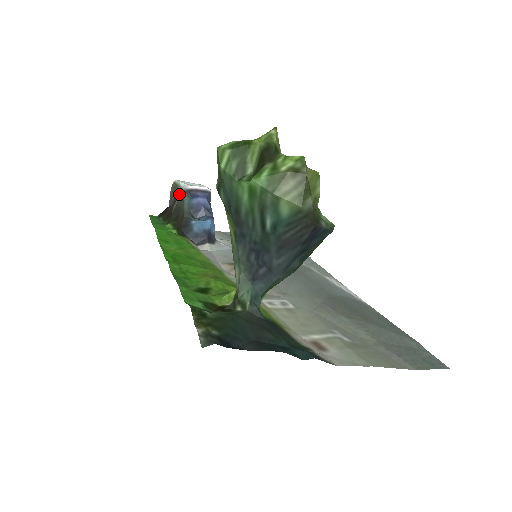
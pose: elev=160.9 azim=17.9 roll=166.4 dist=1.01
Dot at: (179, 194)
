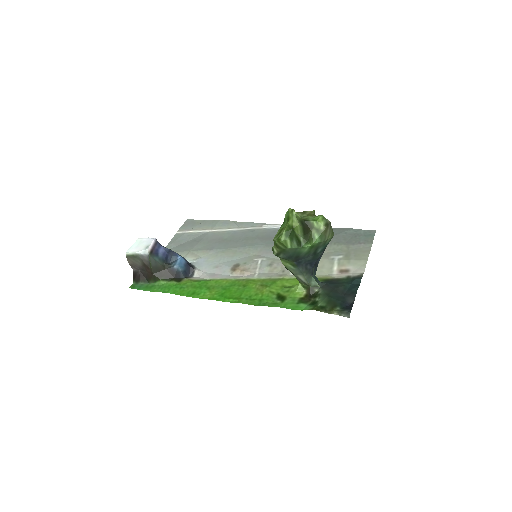
Dot at: (147, 260)
